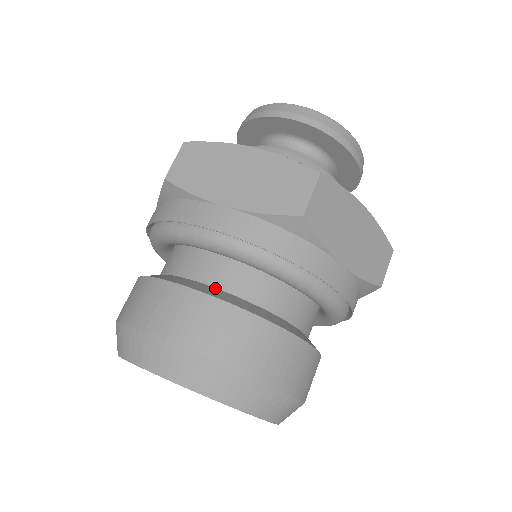
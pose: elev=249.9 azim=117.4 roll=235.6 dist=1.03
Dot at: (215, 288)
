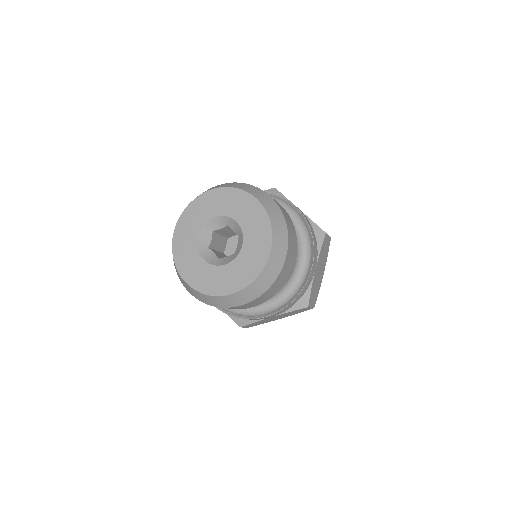
Dot at: occluded
